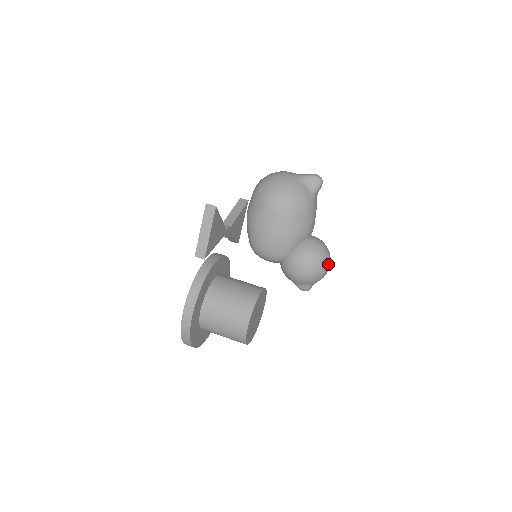
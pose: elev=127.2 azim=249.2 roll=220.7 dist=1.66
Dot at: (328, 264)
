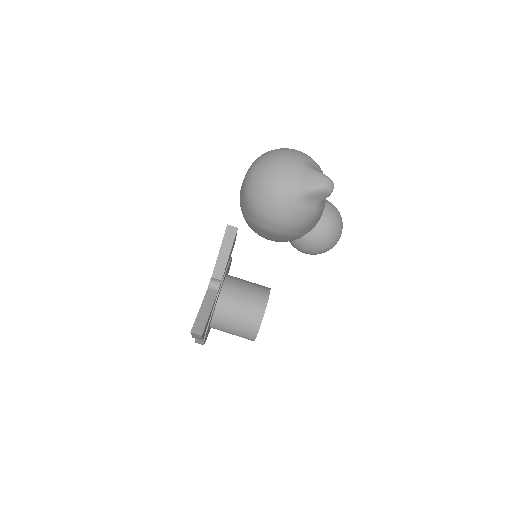
Dot at: (338, 240)
